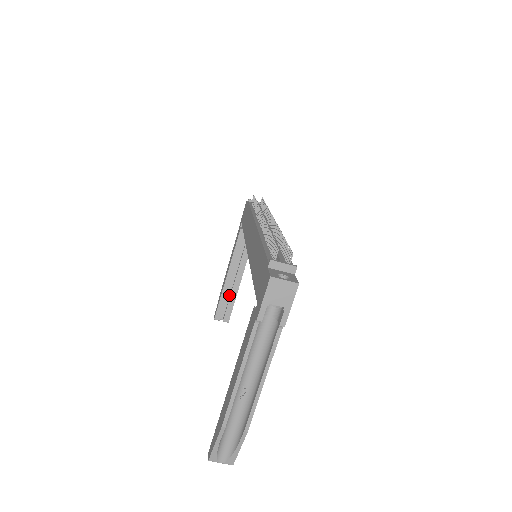
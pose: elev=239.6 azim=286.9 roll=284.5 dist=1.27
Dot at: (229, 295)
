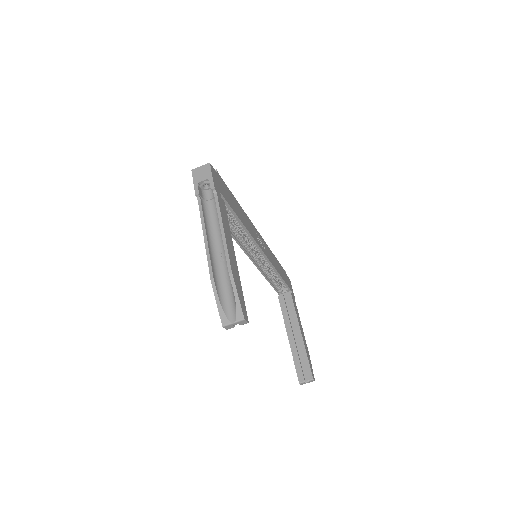
Dot at: (301, 355)
